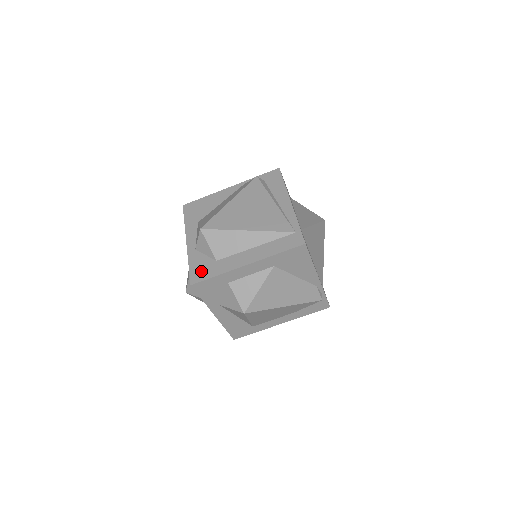
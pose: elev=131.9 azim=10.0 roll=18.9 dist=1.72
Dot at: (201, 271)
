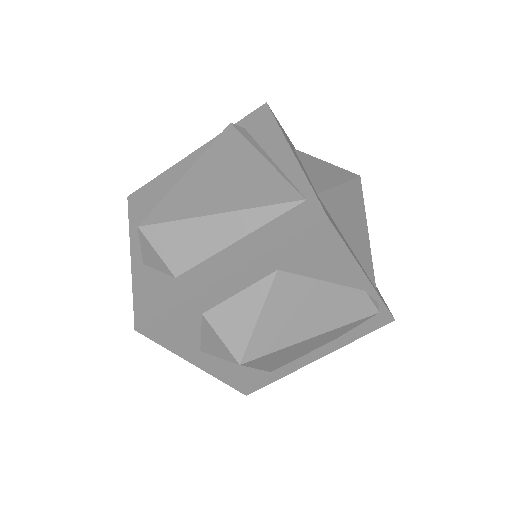
Dot at: (151, 301)
